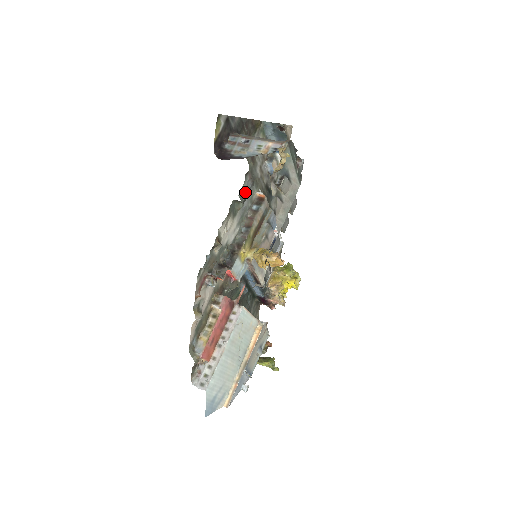
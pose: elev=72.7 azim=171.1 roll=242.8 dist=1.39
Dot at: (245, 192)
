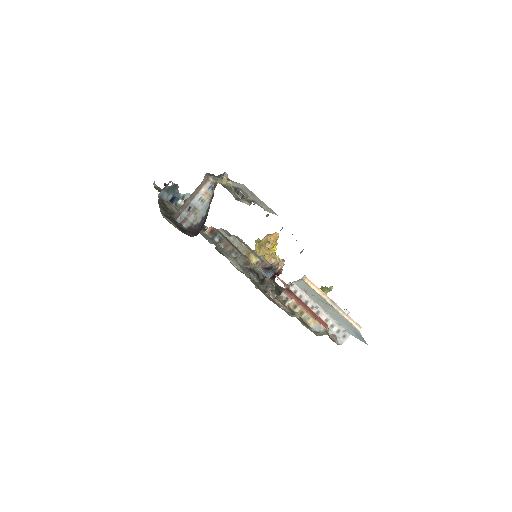
Dot at: occluded
